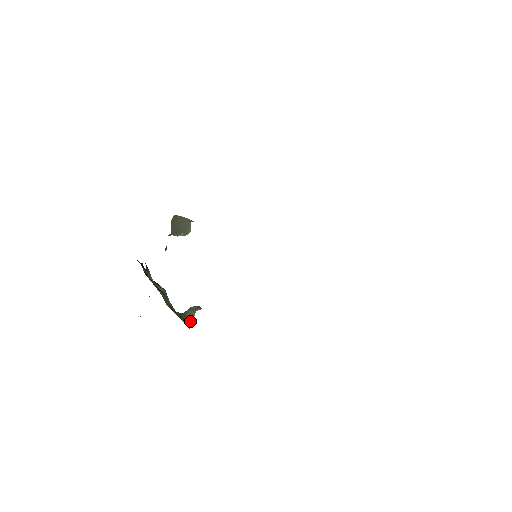
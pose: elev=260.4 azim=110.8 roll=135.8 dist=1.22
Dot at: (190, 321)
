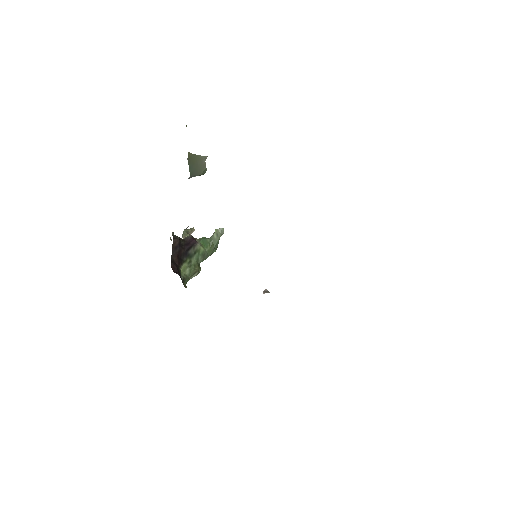
Dot at: (217, 245)
